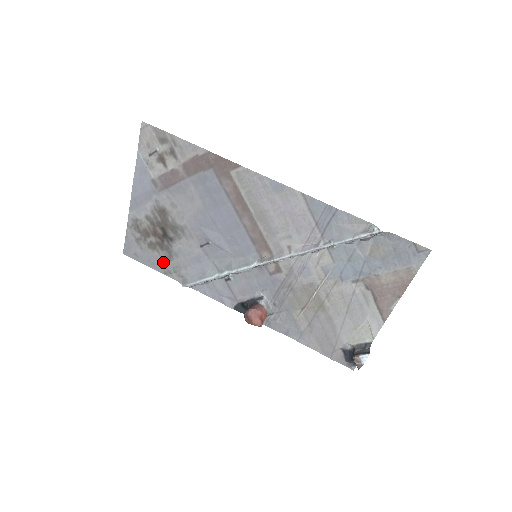
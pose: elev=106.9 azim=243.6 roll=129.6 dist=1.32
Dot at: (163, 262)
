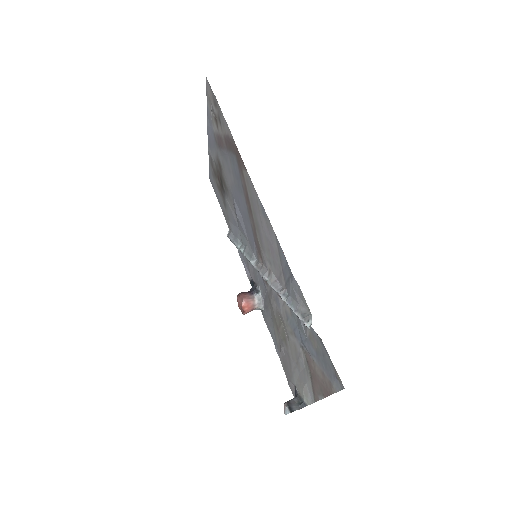
Dot at: (223, 205)
